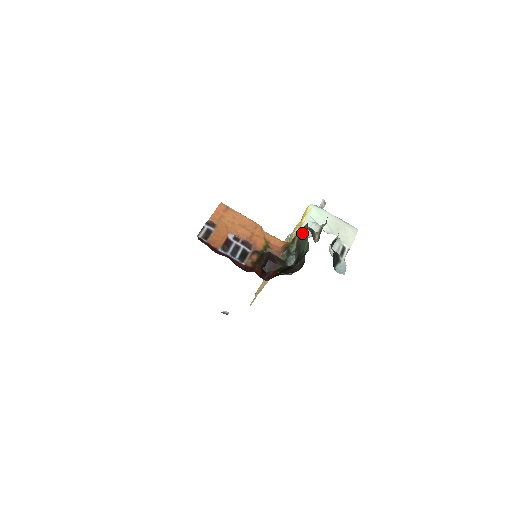
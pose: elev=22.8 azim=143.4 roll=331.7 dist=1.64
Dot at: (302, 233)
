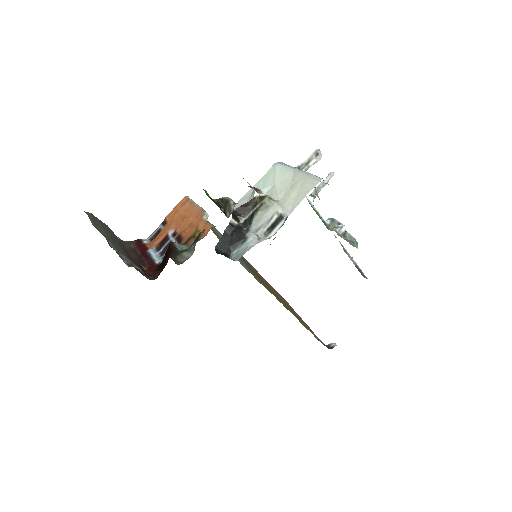
Dot at: occluded
